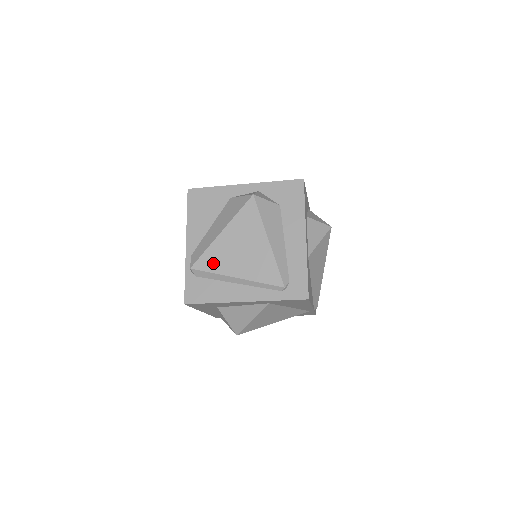
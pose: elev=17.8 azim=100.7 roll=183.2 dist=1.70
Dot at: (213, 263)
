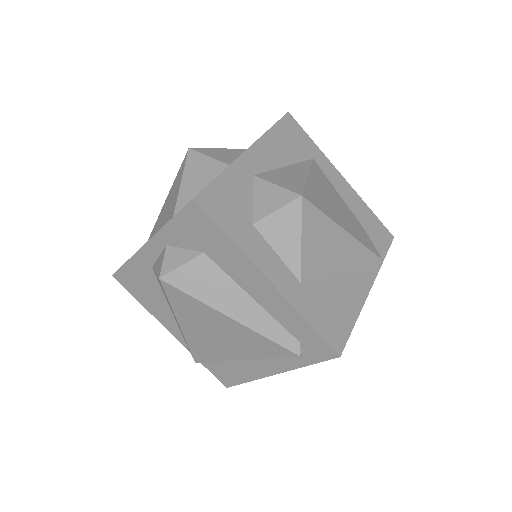
Dot at: (207, 354)
